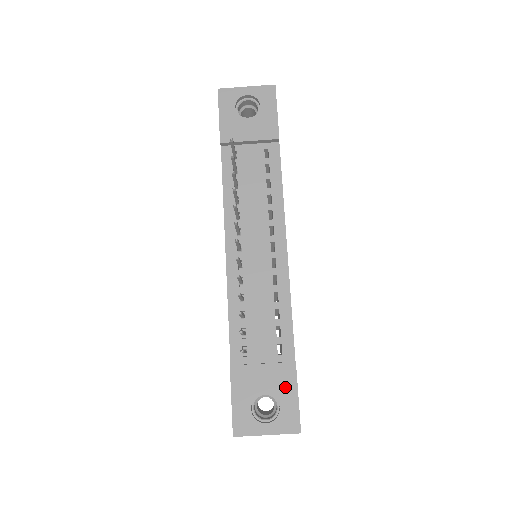
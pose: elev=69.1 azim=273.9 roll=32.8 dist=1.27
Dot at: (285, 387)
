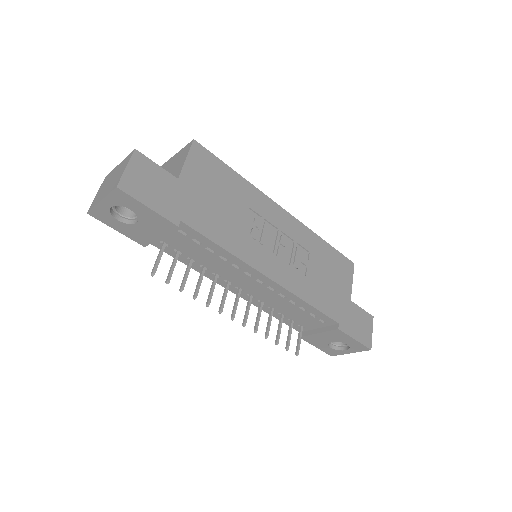
Dot at: (342, 338)
